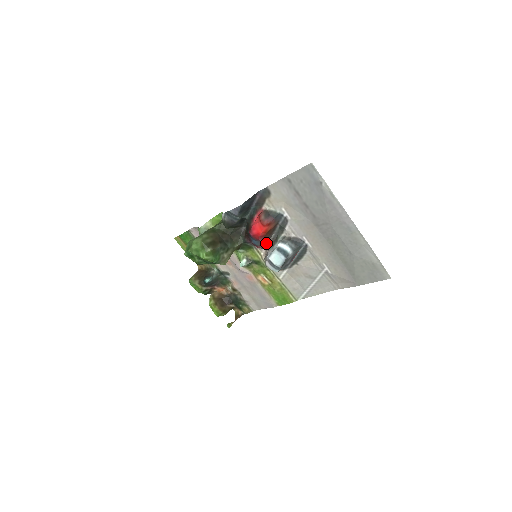
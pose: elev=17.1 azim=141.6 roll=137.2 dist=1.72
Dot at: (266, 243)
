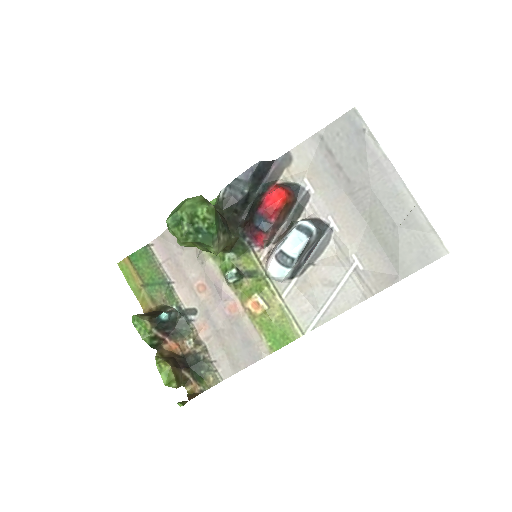
Dot at: (273, 236)
